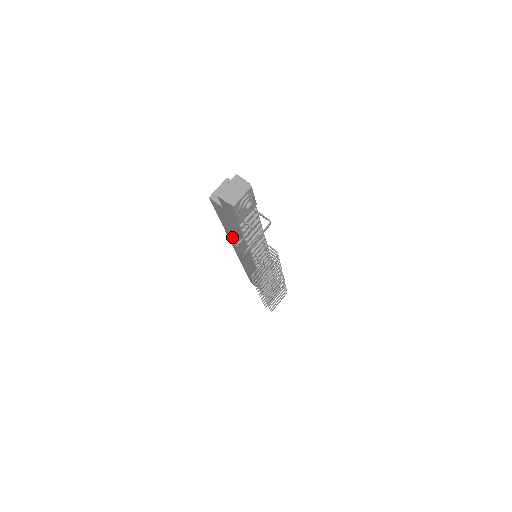
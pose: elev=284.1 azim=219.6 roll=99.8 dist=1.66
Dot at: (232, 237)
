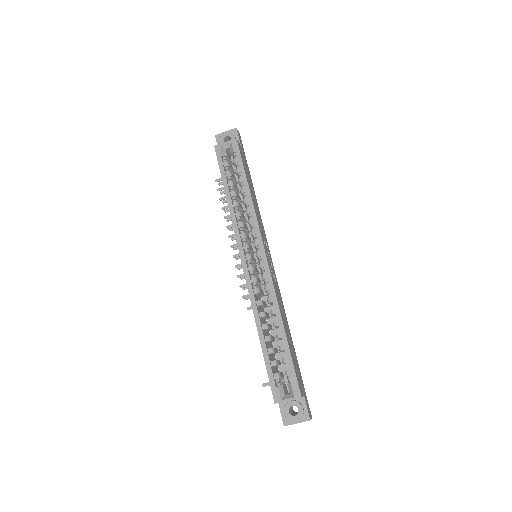
Dot at: occluded
